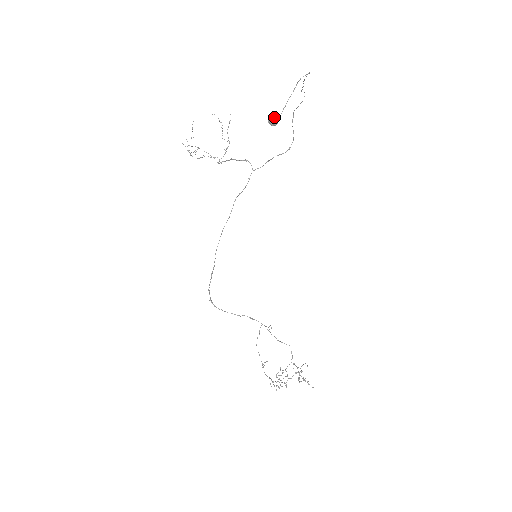
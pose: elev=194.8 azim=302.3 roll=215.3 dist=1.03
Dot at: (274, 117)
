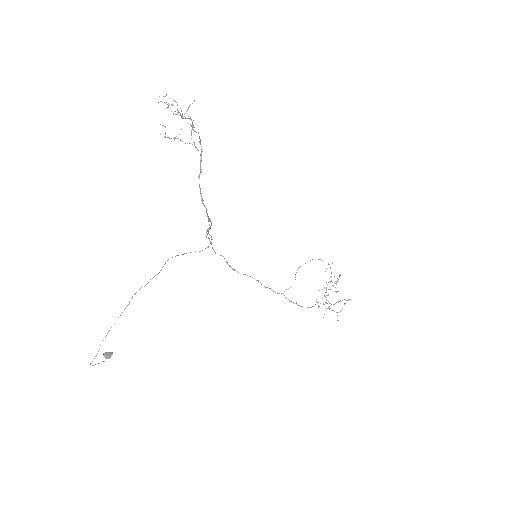
Dot at: occluded
